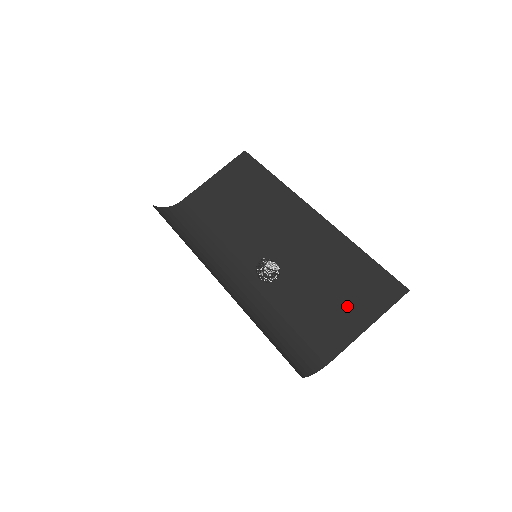
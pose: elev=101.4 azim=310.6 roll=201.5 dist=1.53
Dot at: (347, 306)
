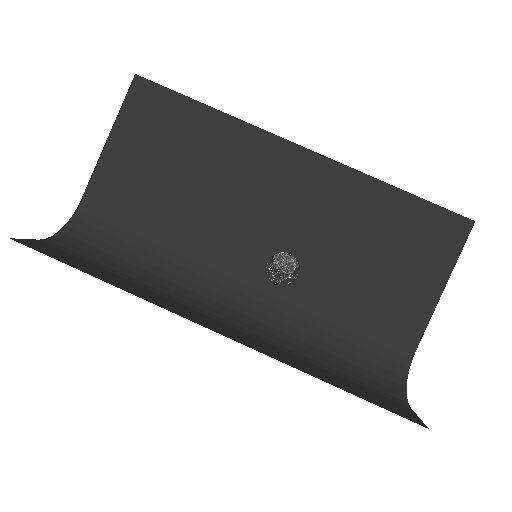
Dot at: (405, 274)
